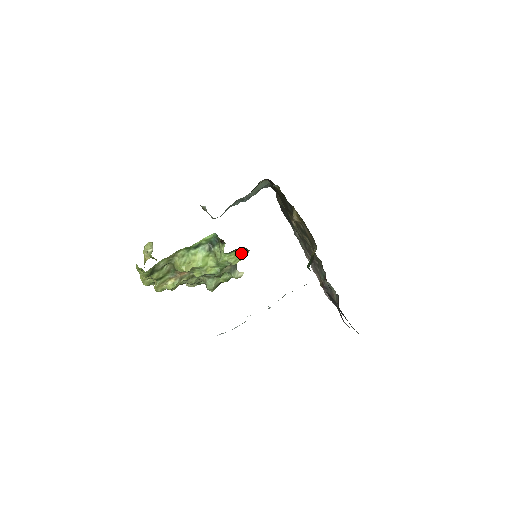
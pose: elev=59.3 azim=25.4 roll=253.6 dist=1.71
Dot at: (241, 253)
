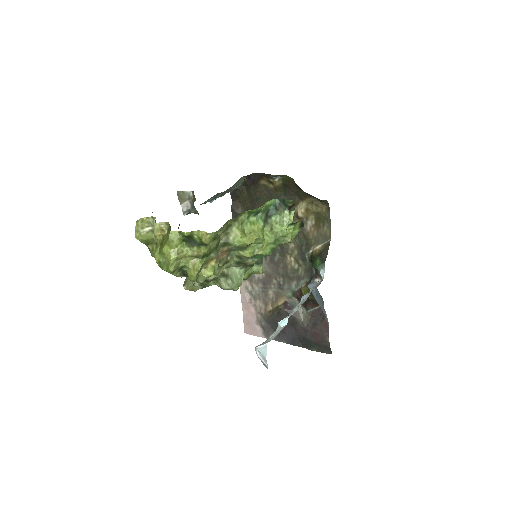
Dot at: (298, 228)
